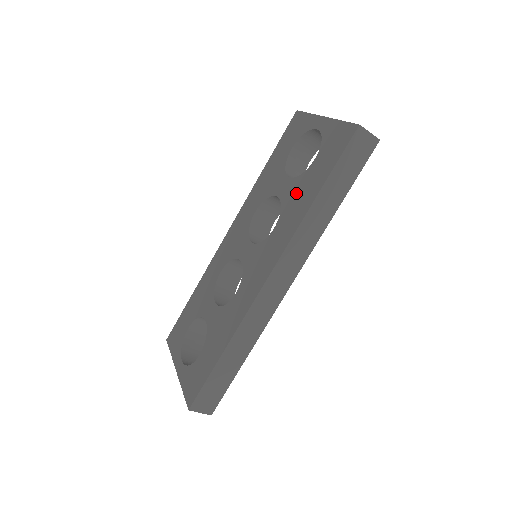
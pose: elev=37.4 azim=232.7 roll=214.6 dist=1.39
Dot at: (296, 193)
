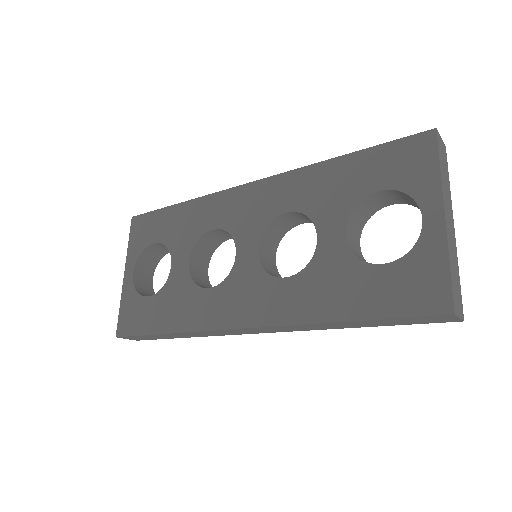
Dot at: (333, 275)
